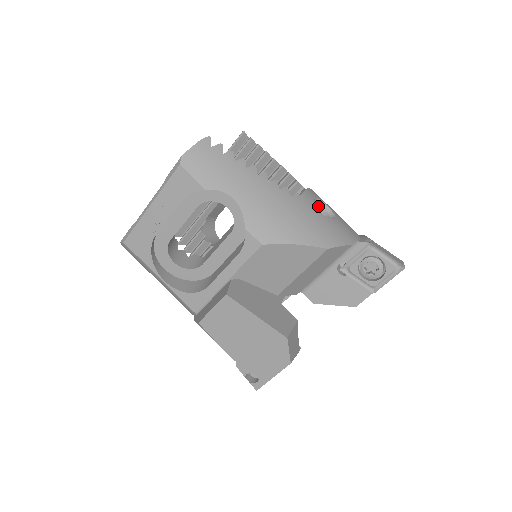
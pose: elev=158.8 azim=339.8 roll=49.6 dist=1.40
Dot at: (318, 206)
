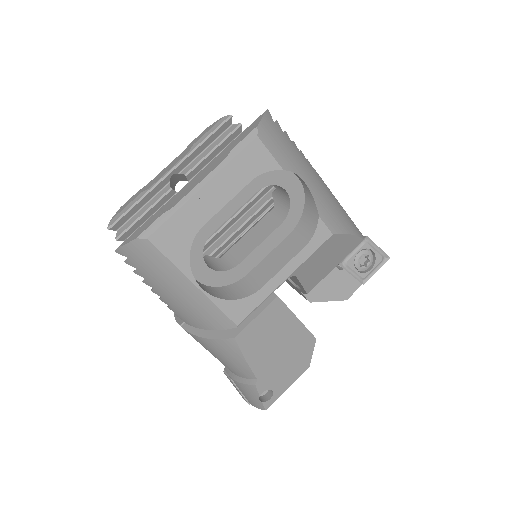
Dot at: occluded
